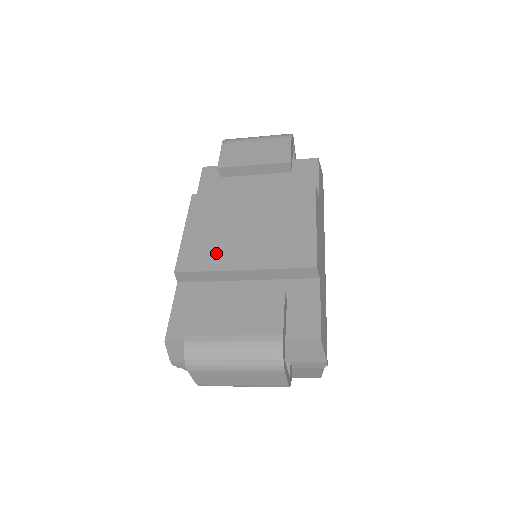
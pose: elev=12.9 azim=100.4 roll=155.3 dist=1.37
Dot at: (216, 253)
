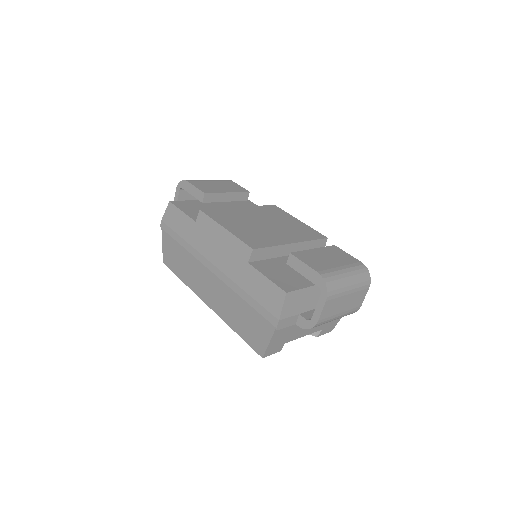
Dot at: (265, 237)
